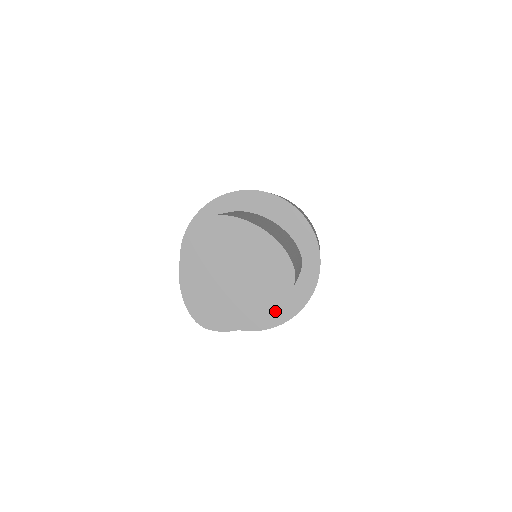
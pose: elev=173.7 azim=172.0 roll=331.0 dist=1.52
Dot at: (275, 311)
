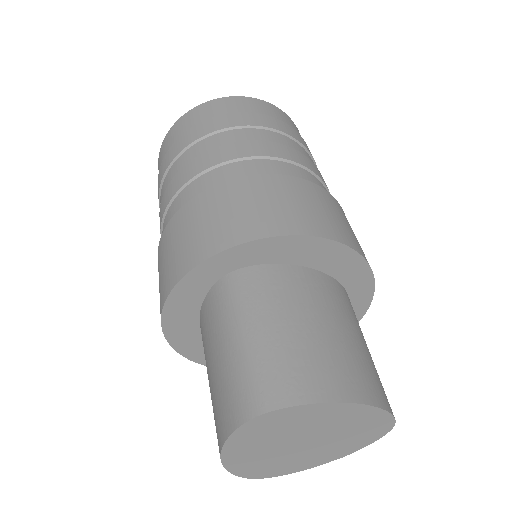
Dot at: occluded
